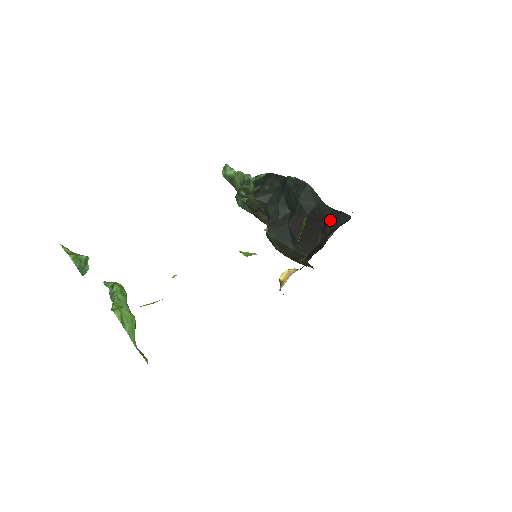
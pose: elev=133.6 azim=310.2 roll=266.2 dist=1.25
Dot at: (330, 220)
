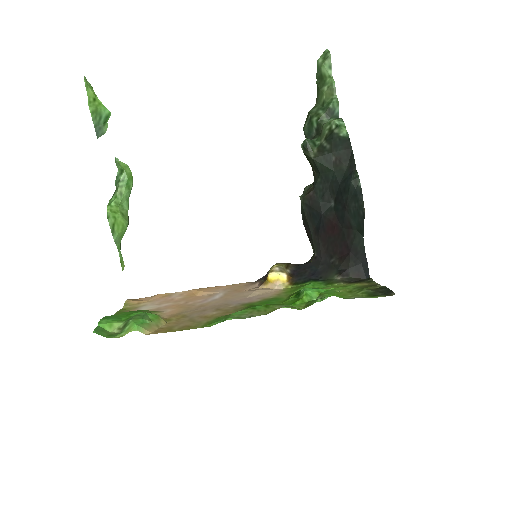
Dot at: (353, 258)
